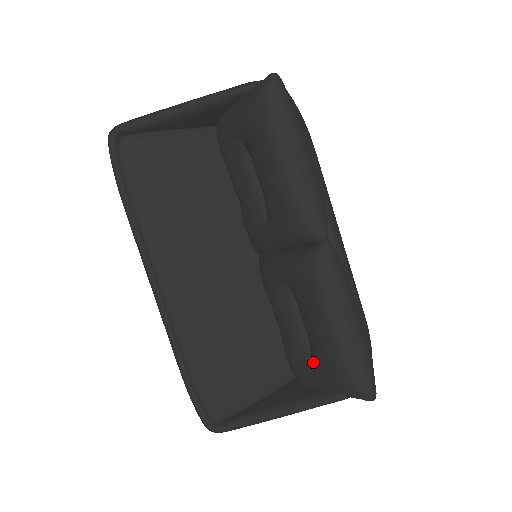
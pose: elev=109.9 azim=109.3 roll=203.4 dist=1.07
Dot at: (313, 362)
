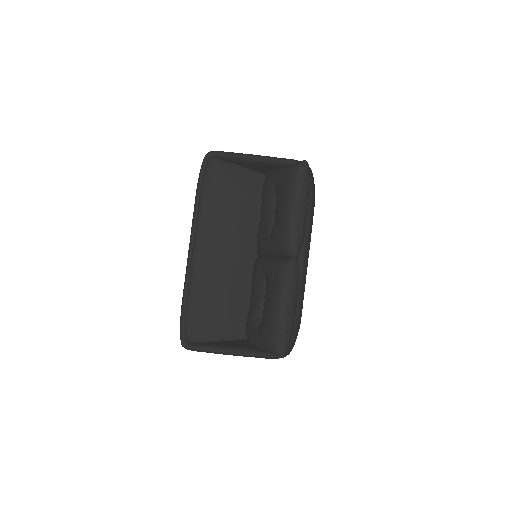
Dot at: (260, 326)
